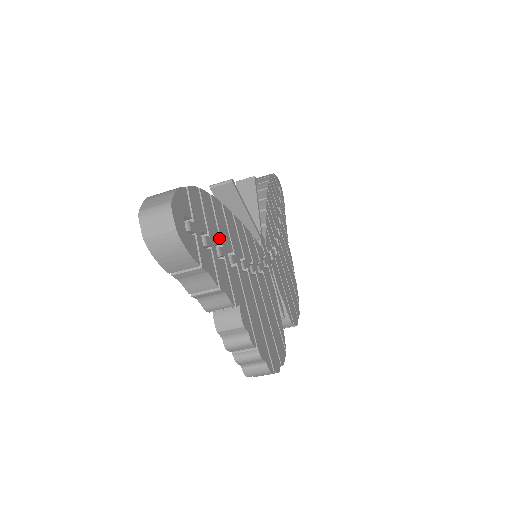
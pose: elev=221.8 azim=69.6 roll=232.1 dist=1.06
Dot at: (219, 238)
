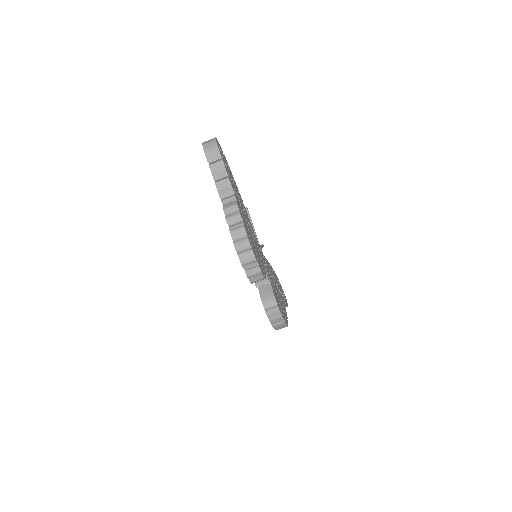
Dot at: occluded
